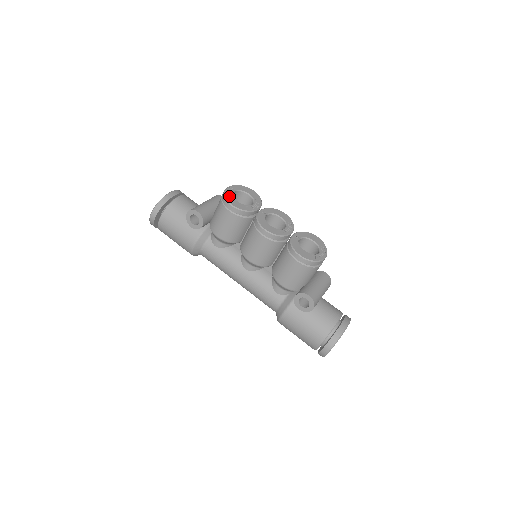
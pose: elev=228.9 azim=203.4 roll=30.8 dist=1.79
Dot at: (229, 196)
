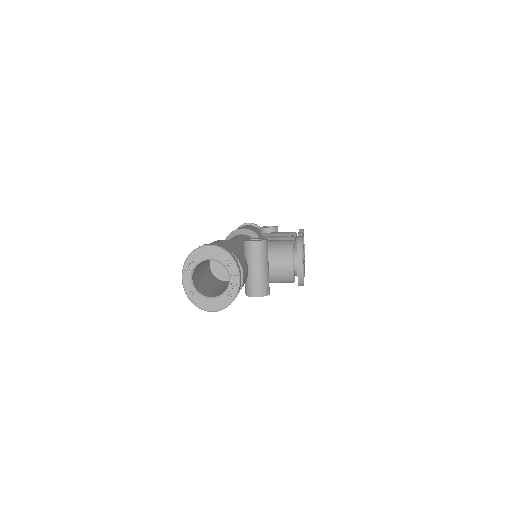
Dot at: occluded
